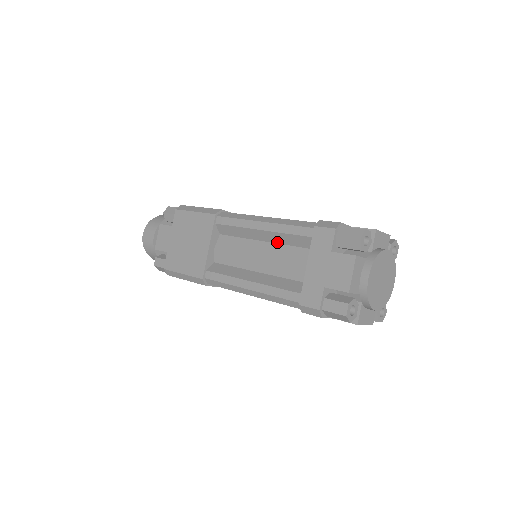
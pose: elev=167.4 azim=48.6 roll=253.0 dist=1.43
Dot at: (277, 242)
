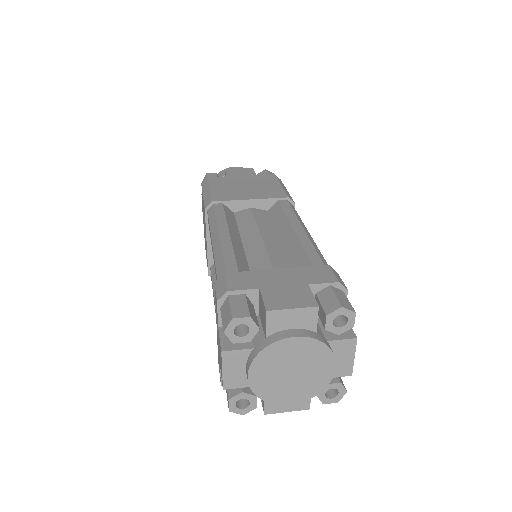
Dot at: occluded
